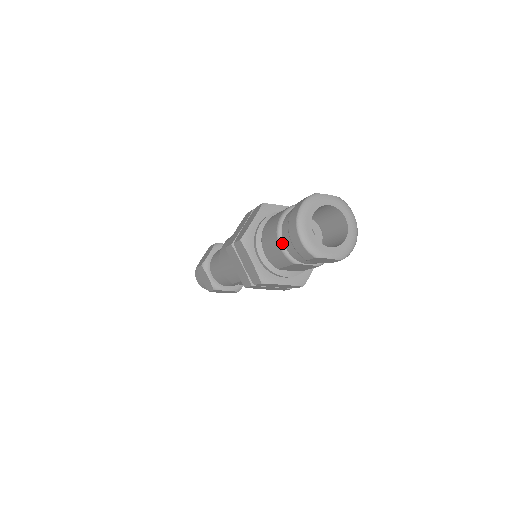
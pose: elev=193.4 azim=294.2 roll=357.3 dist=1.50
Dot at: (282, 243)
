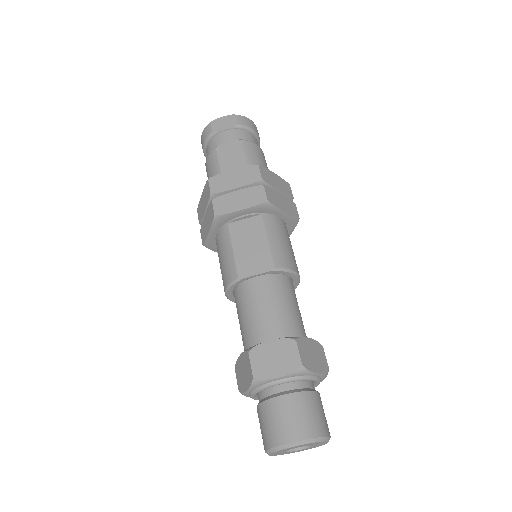
Dot at: occluded
